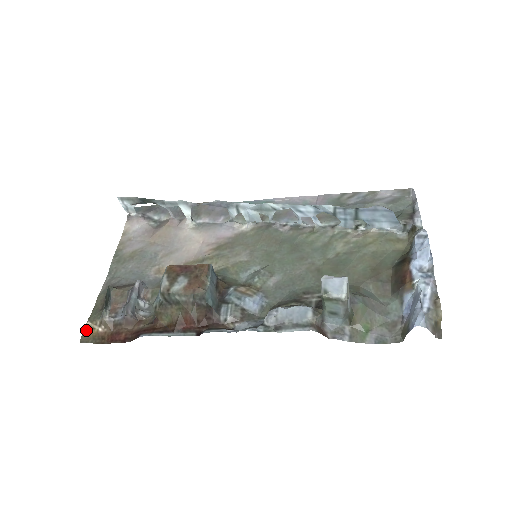
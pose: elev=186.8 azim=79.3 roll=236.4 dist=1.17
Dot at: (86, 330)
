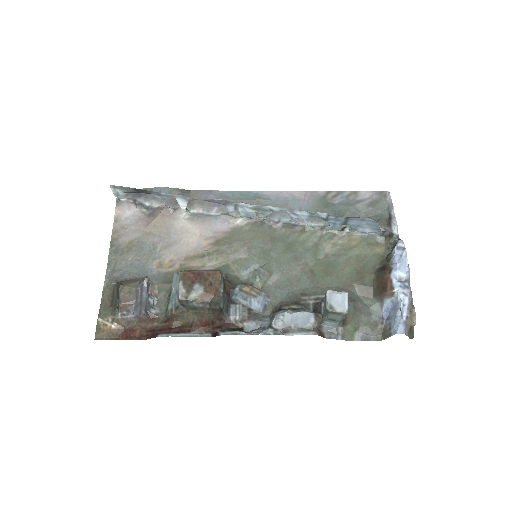
Dot at: (99, 327)
